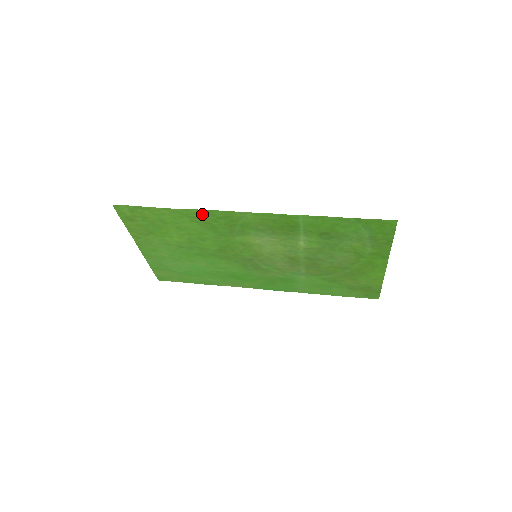
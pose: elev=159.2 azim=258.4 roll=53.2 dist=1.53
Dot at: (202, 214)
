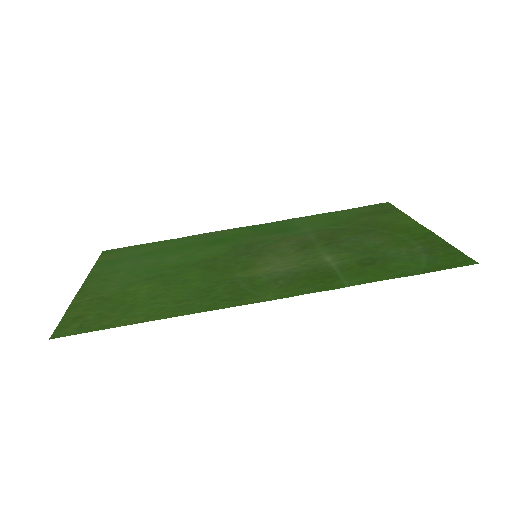
Dot at: (197, 307)
